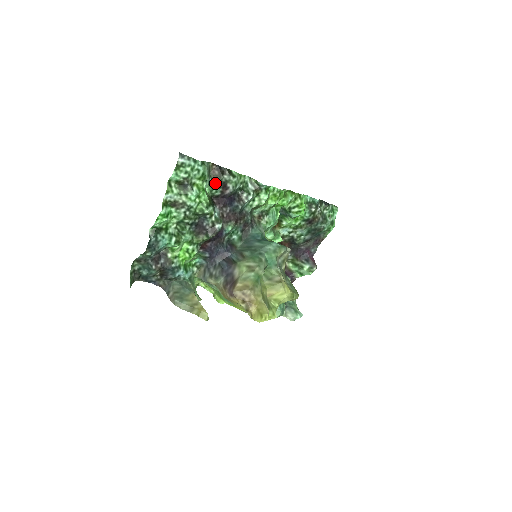
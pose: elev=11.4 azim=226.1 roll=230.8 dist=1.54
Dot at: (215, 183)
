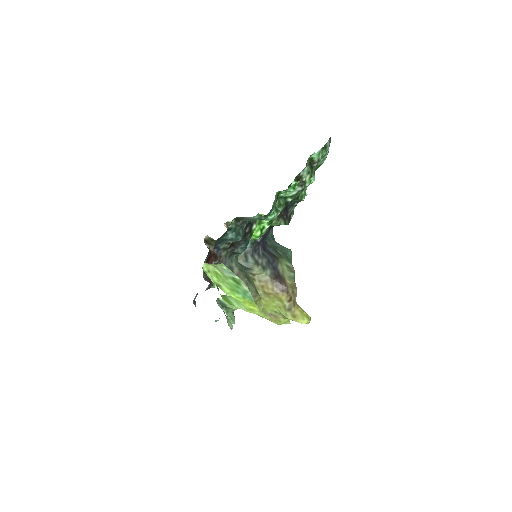
Dot at: occluded
